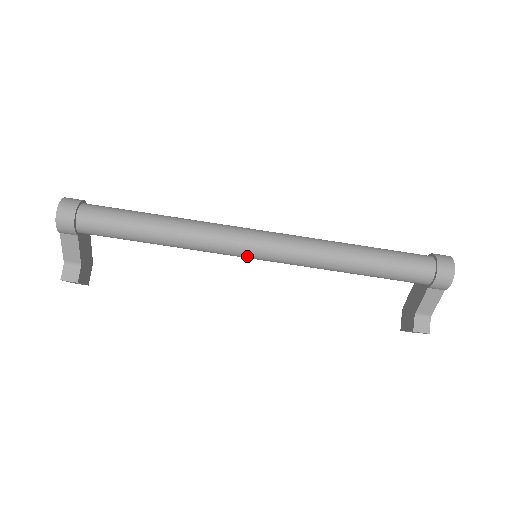
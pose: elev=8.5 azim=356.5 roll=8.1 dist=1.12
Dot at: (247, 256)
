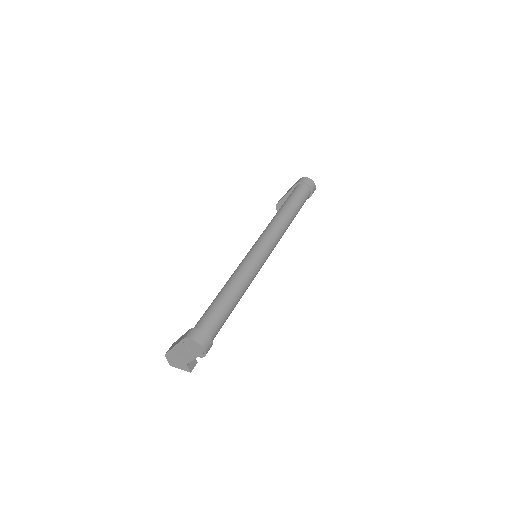
Dot at: occluded
